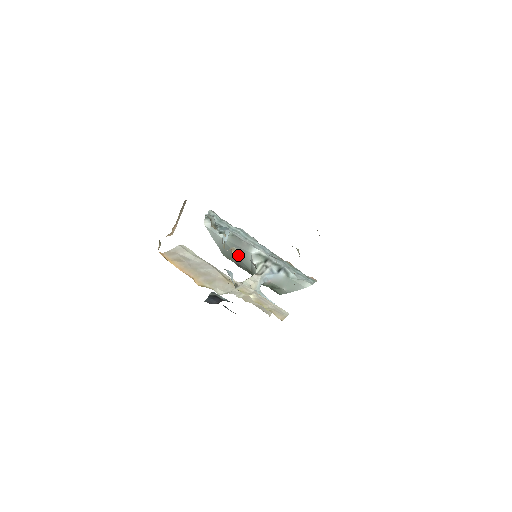
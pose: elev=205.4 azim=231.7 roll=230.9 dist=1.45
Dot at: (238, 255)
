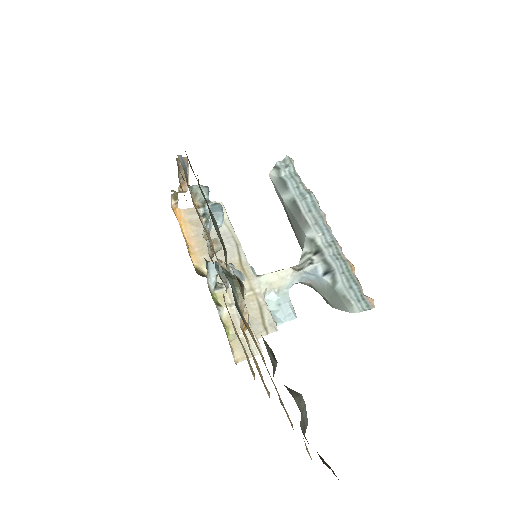
Dot at: (295, 230)
